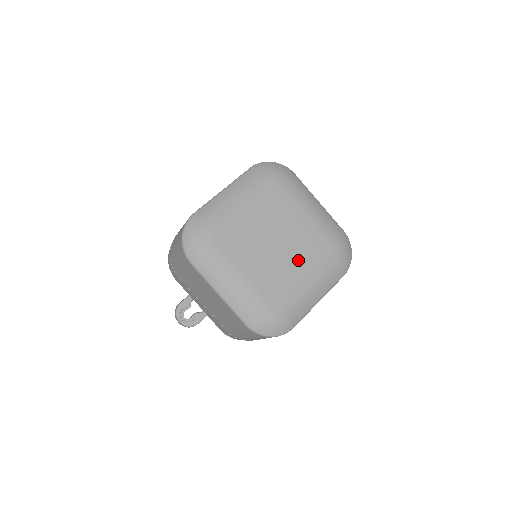
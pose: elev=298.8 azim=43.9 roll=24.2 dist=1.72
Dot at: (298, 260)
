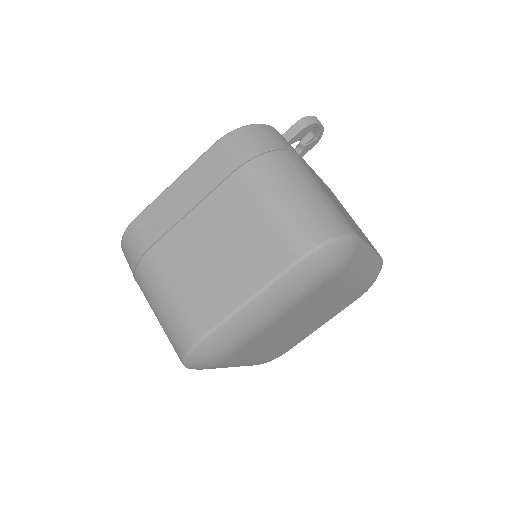
Dot at: (319, 321)
